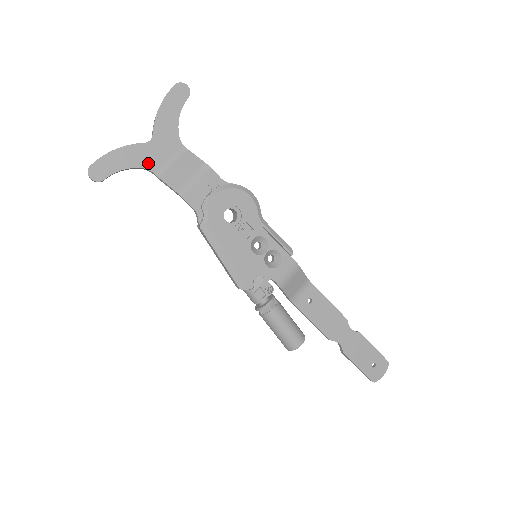
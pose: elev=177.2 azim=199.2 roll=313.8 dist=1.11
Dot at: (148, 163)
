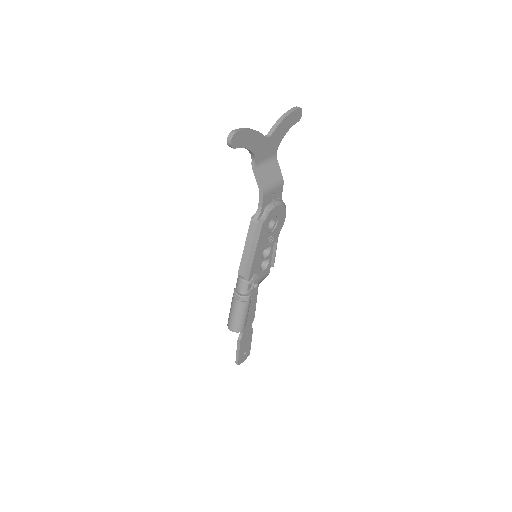
Dot at: (258, 153)
